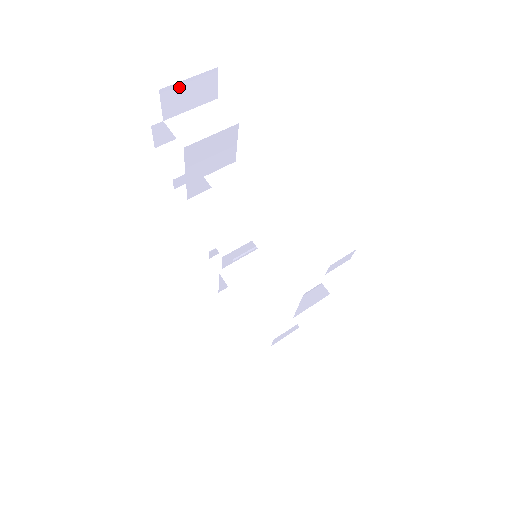
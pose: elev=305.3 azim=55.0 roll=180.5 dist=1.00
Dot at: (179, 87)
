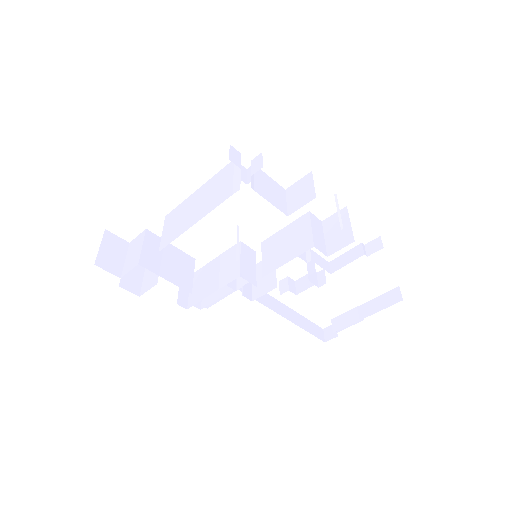
Dot at: (102, 255)
